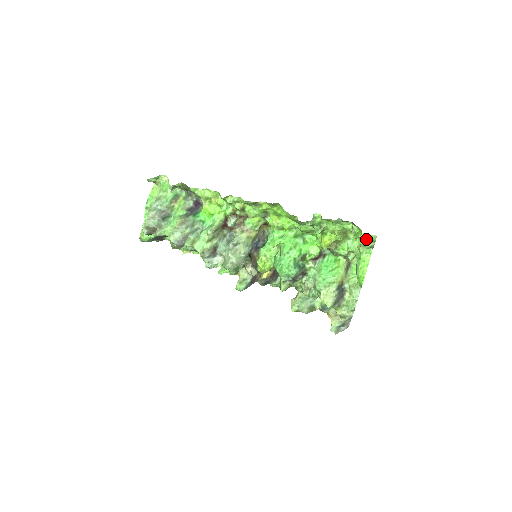
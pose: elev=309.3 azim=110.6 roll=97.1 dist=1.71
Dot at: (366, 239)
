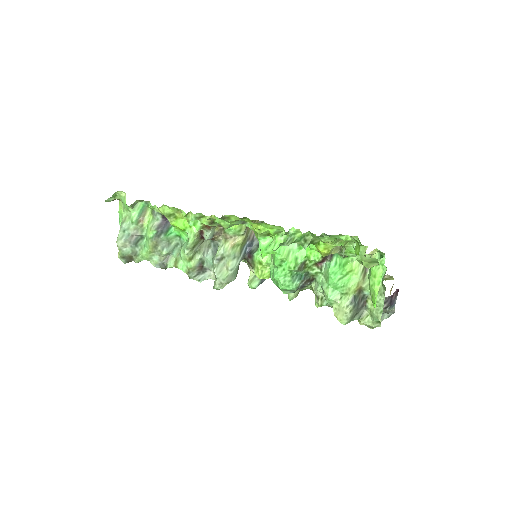
Dot at: (364, 261)
